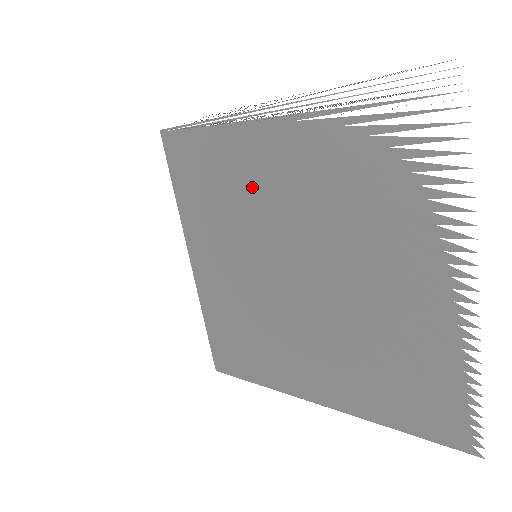
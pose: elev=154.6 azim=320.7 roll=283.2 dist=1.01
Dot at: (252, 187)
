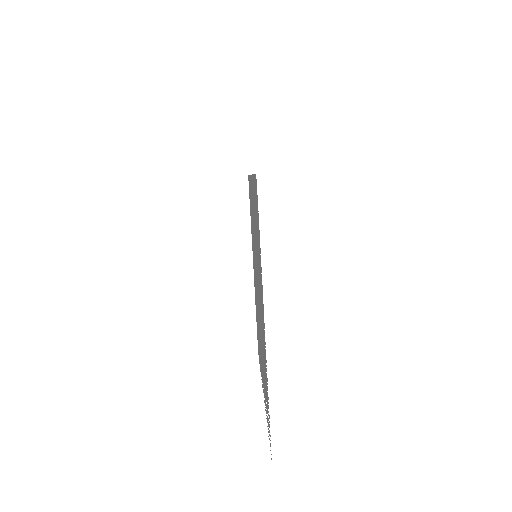
Dot at: occluded
